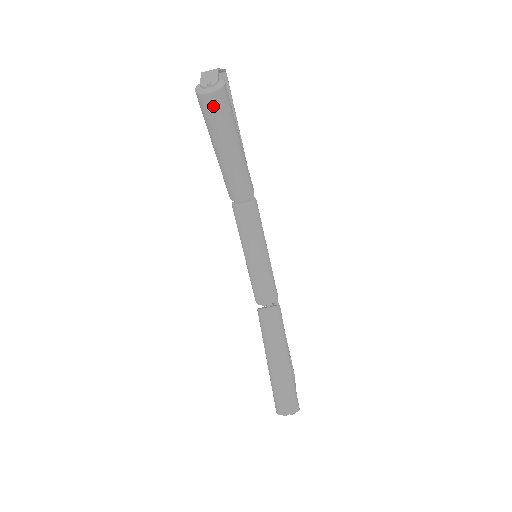
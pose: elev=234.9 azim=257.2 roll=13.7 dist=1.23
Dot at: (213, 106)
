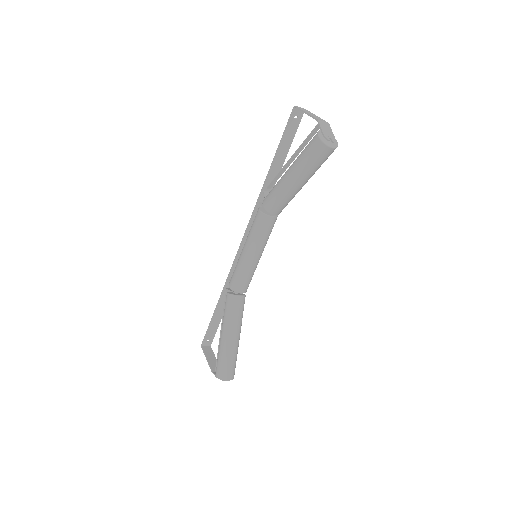
Dot at: (325, 155)
